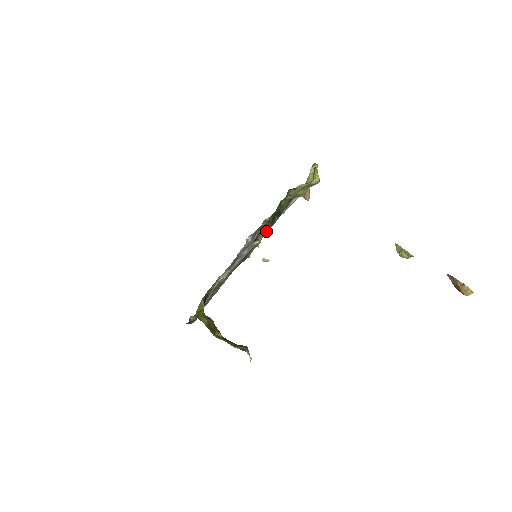
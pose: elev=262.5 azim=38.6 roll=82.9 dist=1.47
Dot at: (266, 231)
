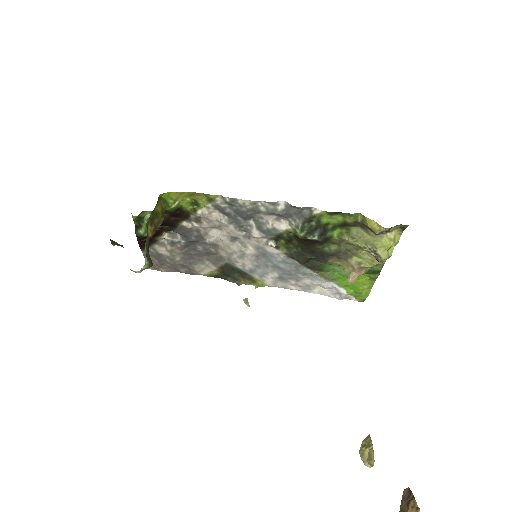
Dot at: (282, 273)
